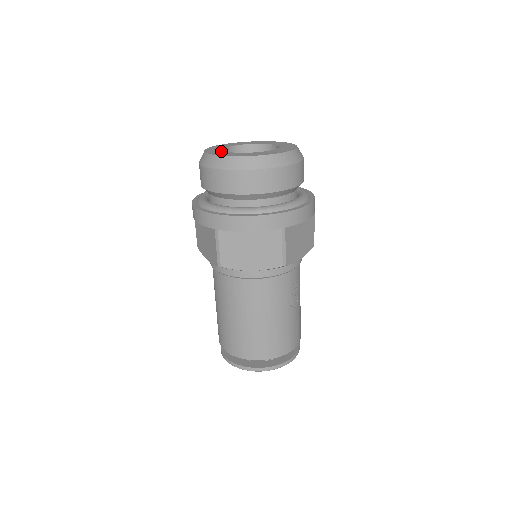
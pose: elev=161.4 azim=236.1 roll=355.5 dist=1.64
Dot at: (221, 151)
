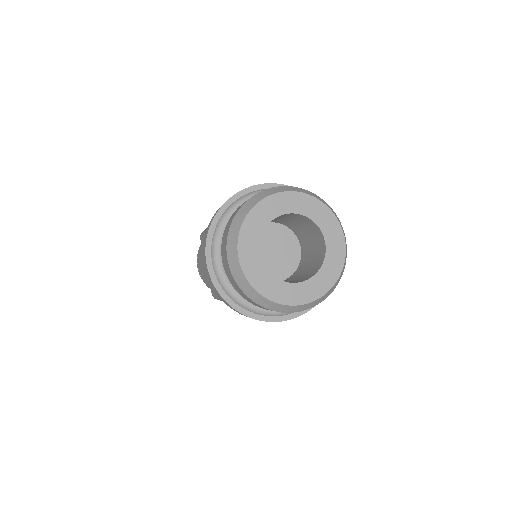
Dot at: (281, 285)
